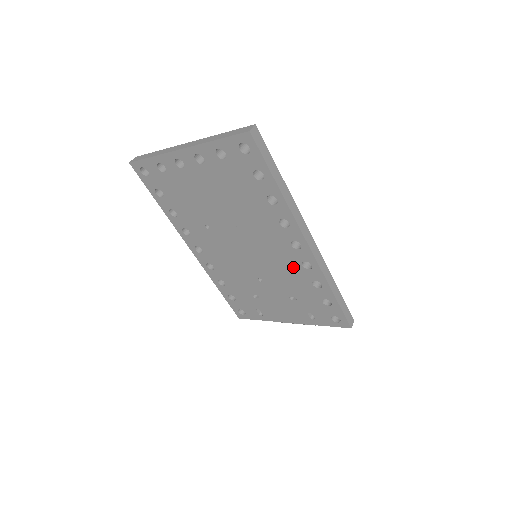
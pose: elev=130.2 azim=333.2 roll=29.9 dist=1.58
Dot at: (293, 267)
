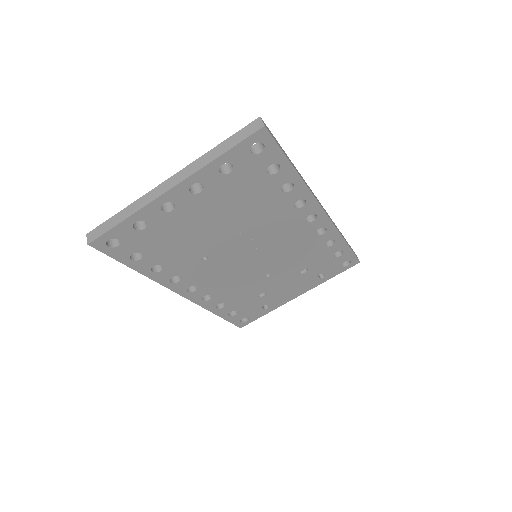
Dot at: (306, 241)
